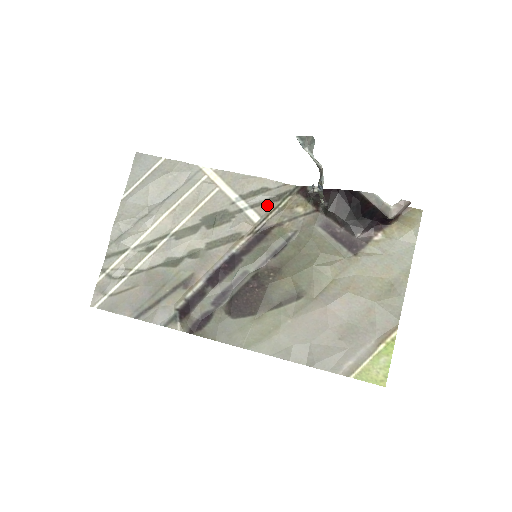
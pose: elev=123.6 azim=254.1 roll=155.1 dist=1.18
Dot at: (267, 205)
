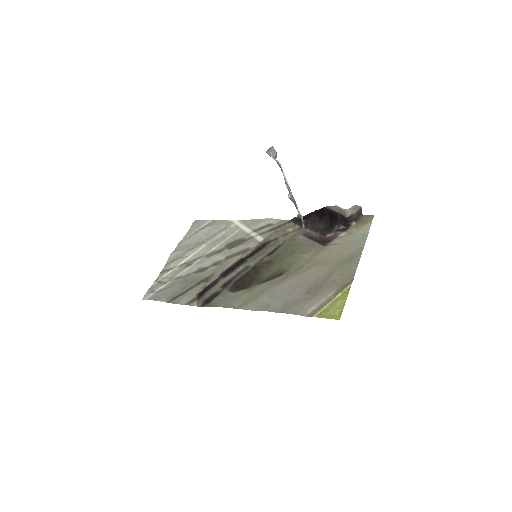
Dot at: (270, 232)
